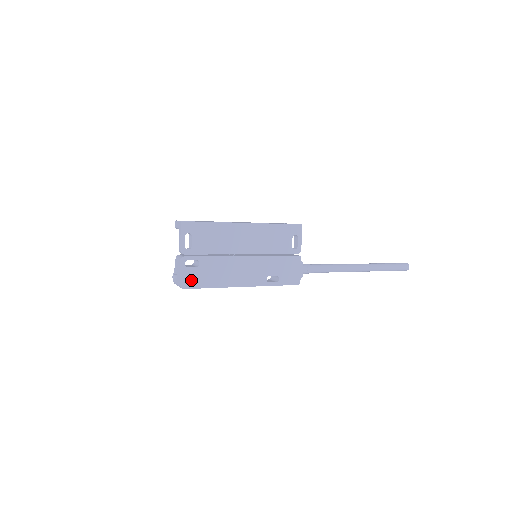
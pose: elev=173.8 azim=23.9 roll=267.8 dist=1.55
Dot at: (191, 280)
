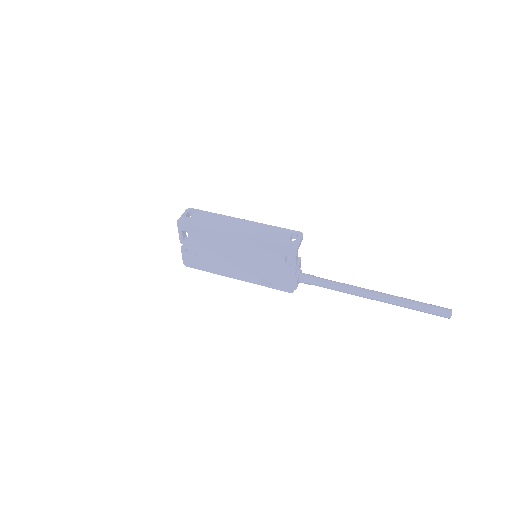
Dot at: (192, 262)
